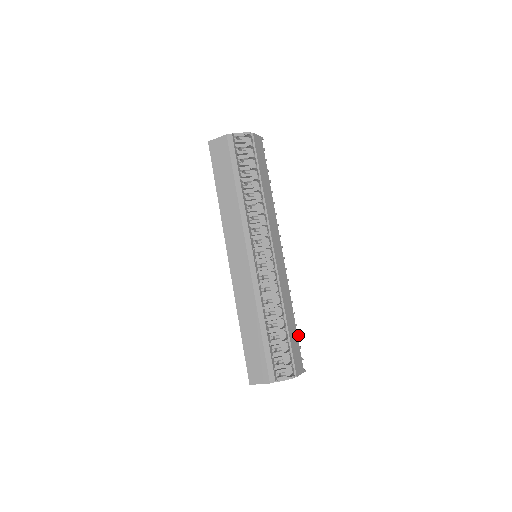
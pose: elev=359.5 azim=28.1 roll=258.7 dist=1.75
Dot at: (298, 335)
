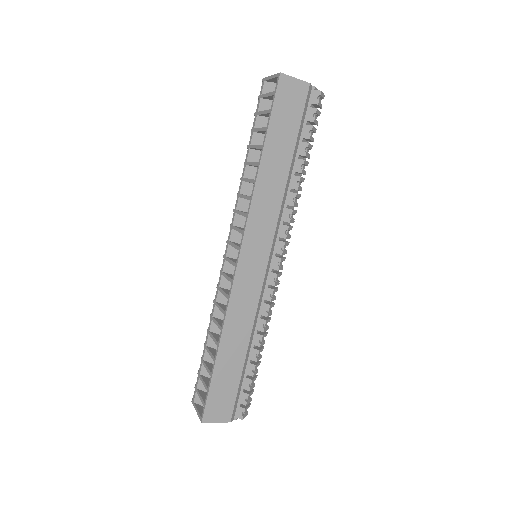
Dot at: occluded
